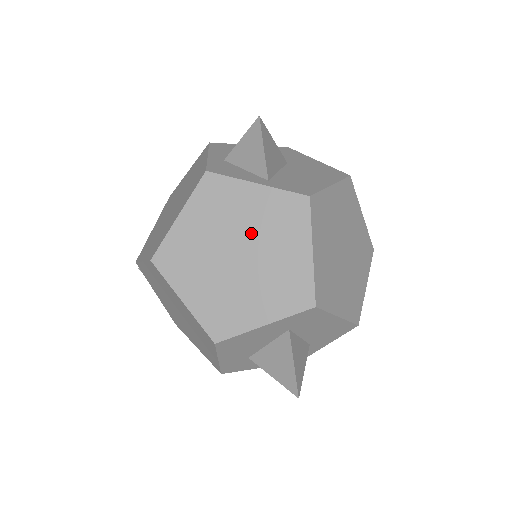
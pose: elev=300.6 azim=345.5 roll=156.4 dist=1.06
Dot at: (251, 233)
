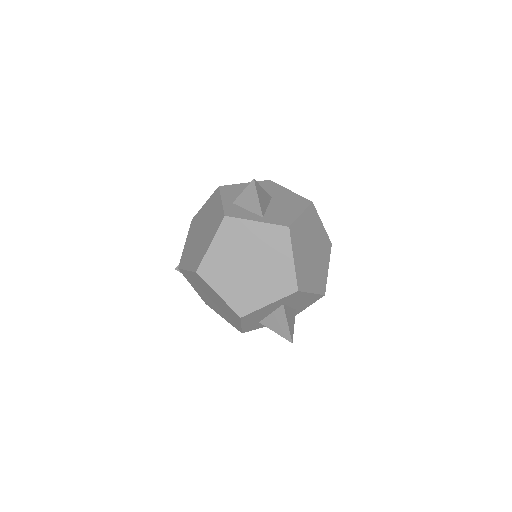
Dot at: (256, 251)
